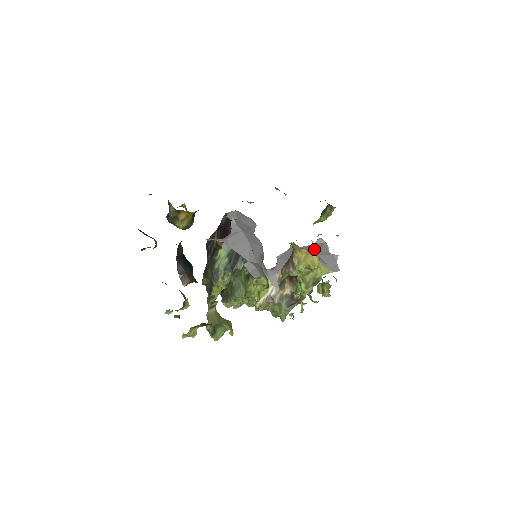
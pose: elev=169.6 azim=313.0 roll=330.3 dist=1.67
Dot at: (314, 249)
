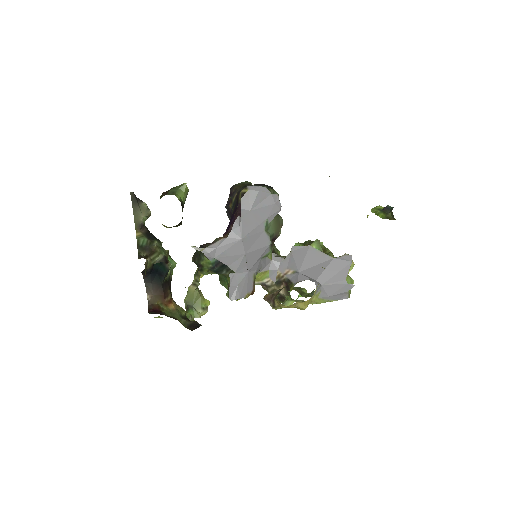
Dot at: (303, 302)
